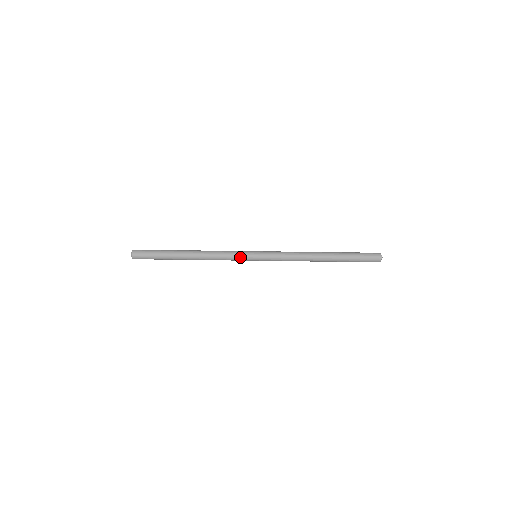
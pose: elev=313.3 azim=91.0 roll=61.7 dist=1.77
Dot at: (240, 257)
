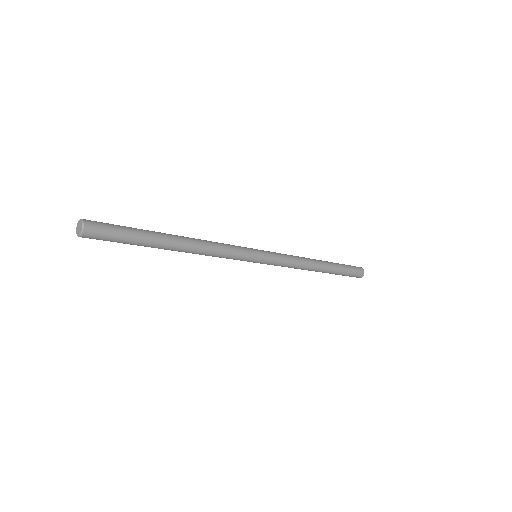
Dot at: (243, 255)
